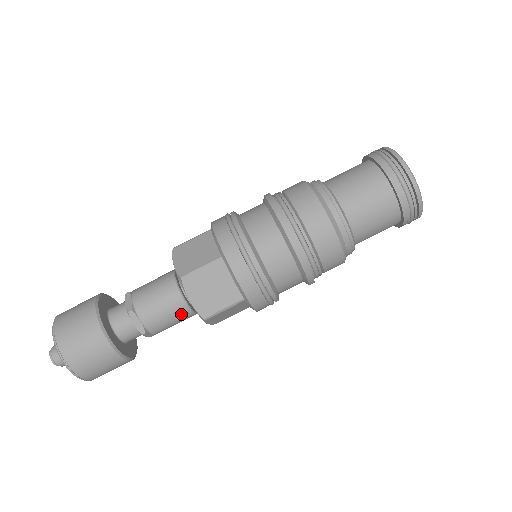
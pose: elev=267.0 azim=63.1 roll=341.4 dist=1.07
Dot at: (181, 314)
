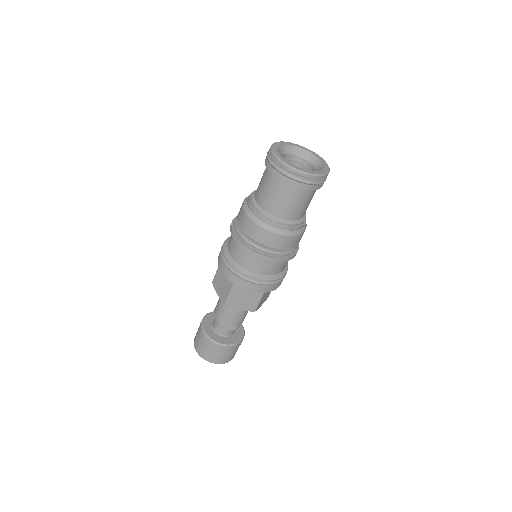
Dot at: (244, 311)
